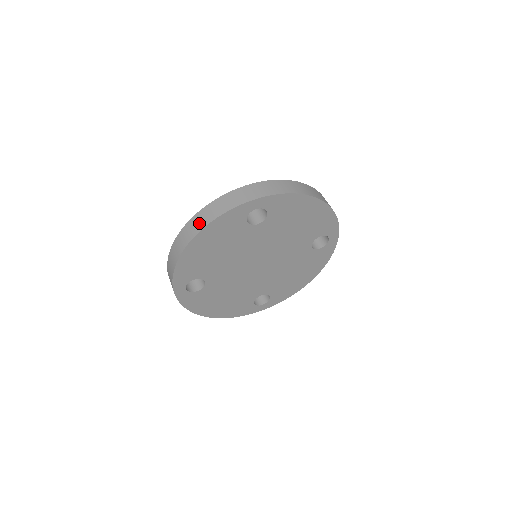
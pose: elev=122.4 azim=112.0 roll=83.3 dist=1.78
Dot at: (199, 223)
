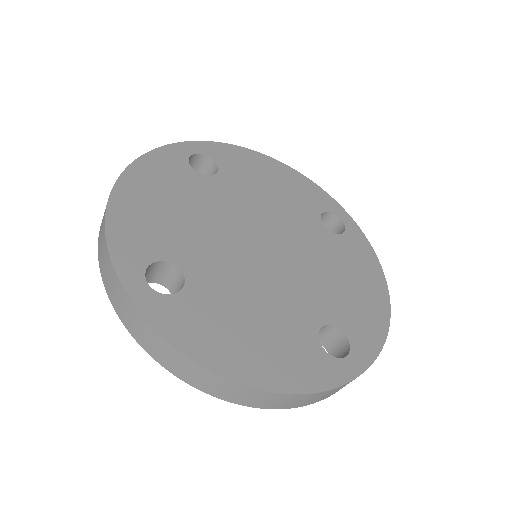
Dot at: occluded
